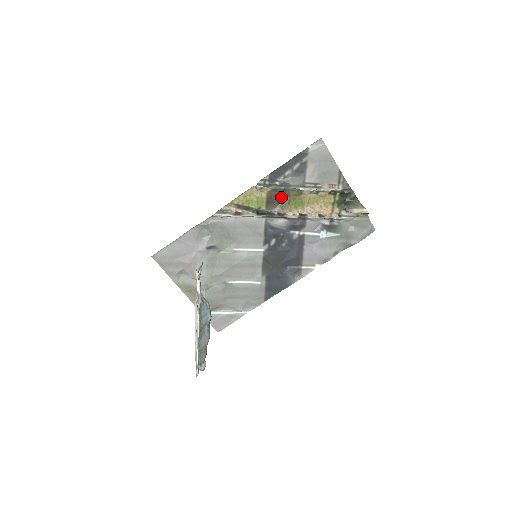
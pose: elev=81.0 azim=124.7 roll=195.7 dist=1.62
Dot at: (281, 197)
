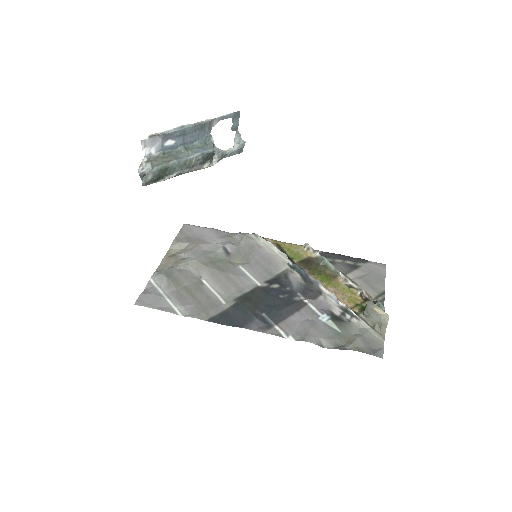
Dot at: (317, 267)
